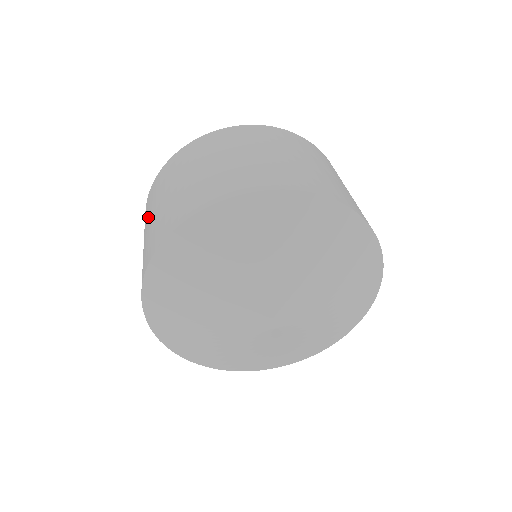
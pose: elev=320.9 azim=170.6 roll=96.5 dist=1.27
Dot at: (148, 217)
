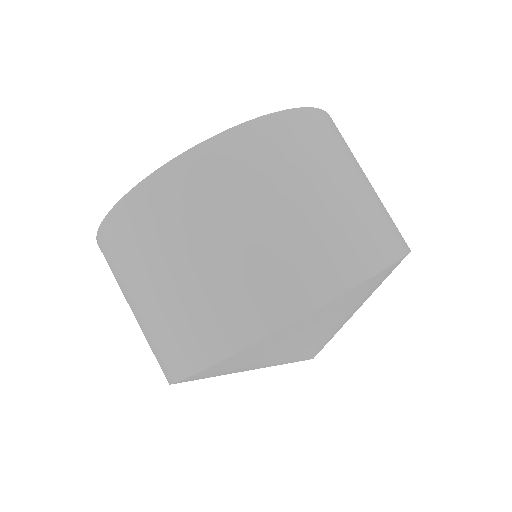
Dot at: (159, 258)
